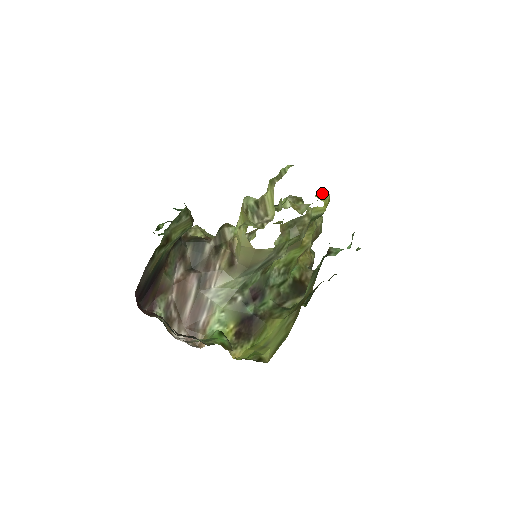
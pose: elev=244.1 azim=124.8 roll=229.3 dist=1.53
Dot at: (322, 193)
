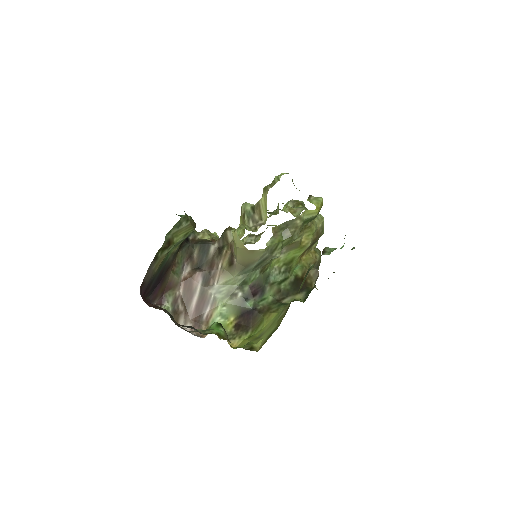
Dot at: (315, 197)
